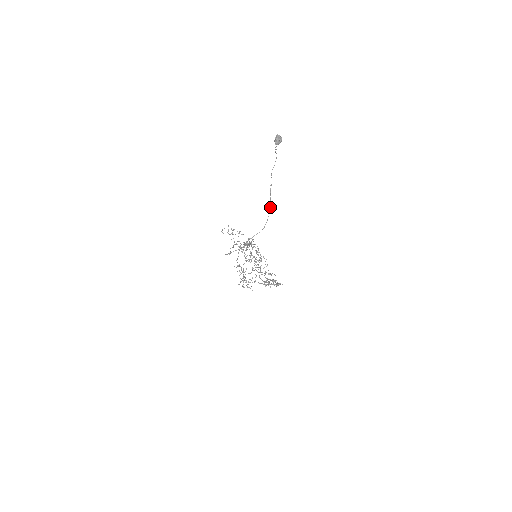
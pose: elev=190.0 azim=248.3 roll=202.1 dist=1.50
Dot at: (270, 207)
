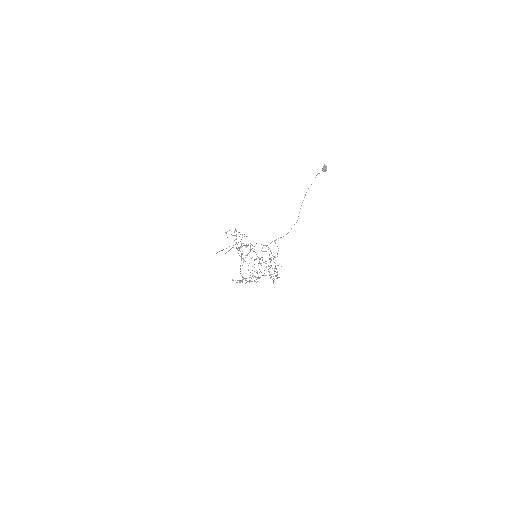
Dot at: occluded
